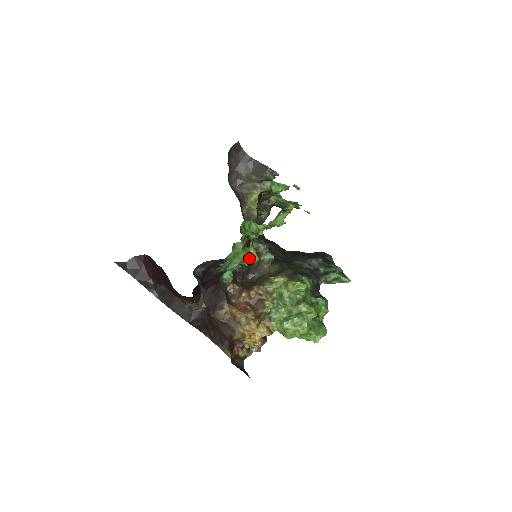
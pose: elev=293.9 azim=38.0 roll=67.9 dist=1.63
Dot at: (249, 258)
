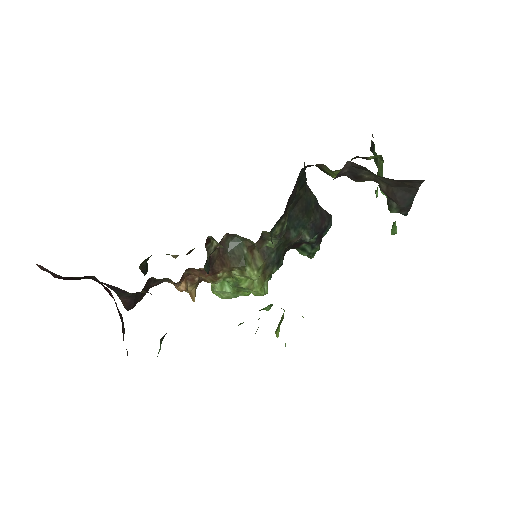
Dot at: occluded
